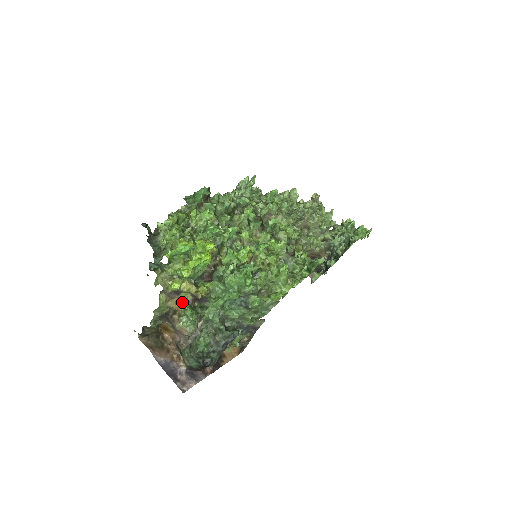
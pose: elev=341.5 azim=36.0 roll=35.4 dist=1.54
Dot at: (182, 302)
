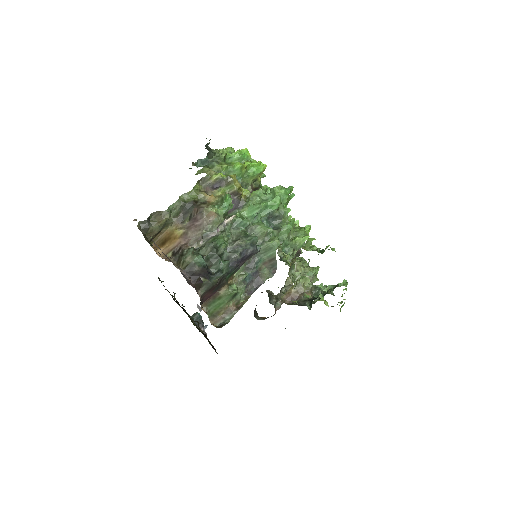
Dot at: (218, 195)
